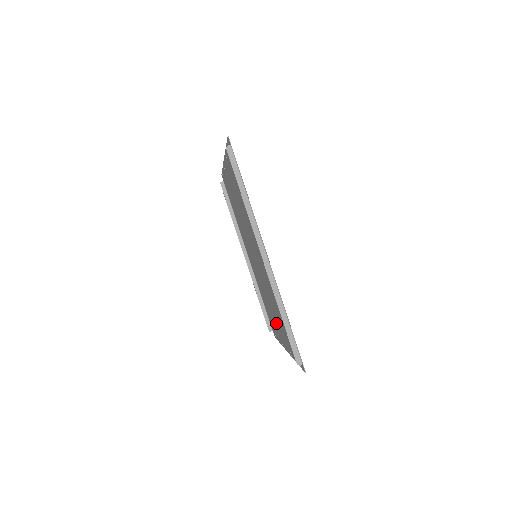
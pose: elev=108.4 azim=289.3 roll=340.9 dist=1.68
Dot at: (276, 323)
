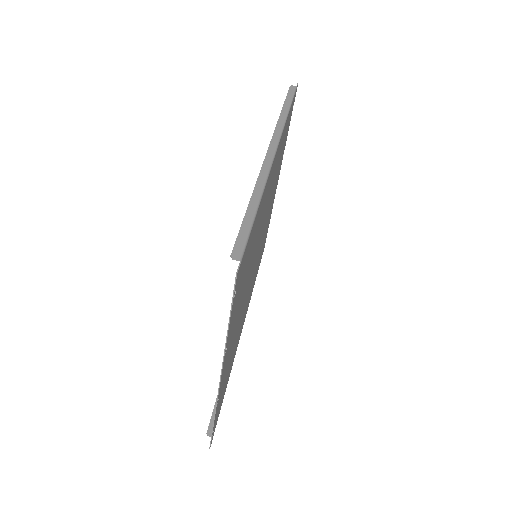
Dot at: occluded
